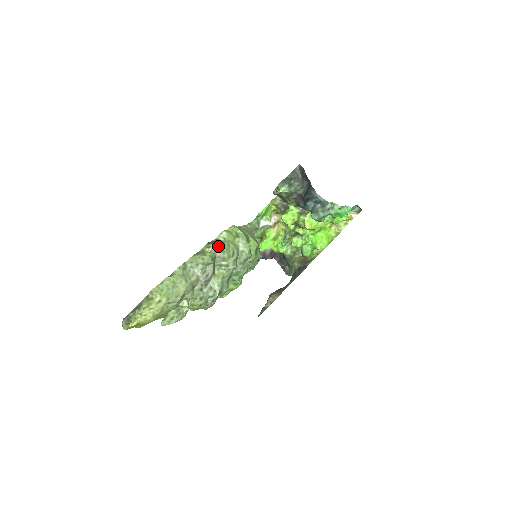
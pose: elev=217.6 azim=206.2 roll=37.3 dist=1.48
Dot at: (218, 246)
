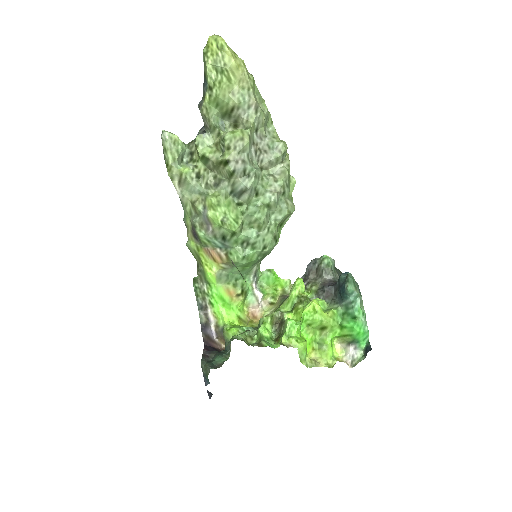
Dot at: (289, 167)
